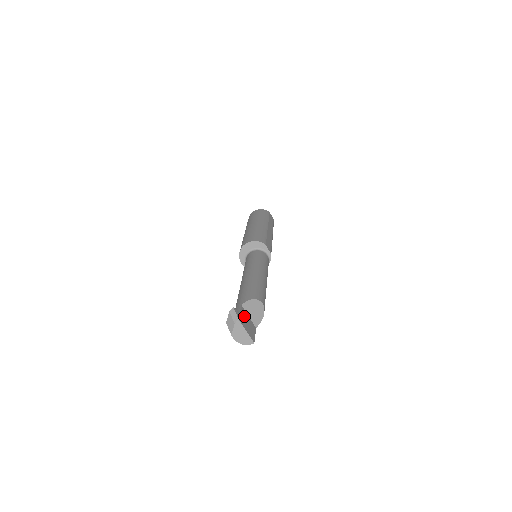
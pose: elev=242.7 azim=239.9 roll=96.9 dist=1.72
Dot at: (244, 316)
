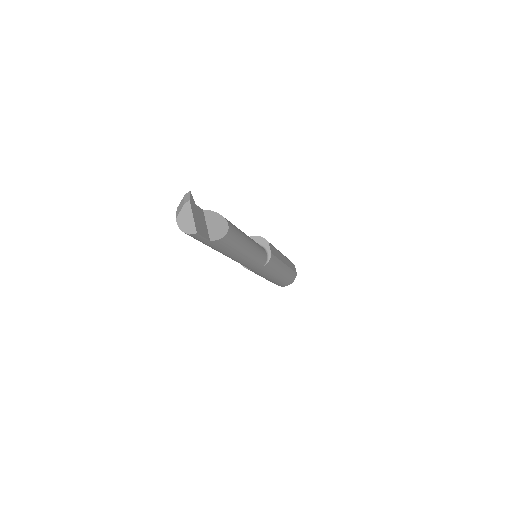
Dot at: (200, 214)
